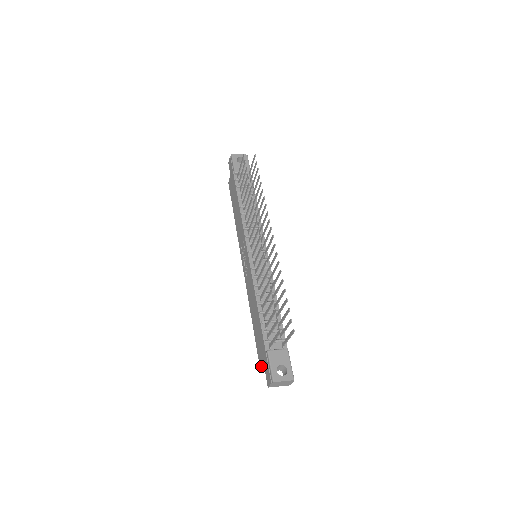
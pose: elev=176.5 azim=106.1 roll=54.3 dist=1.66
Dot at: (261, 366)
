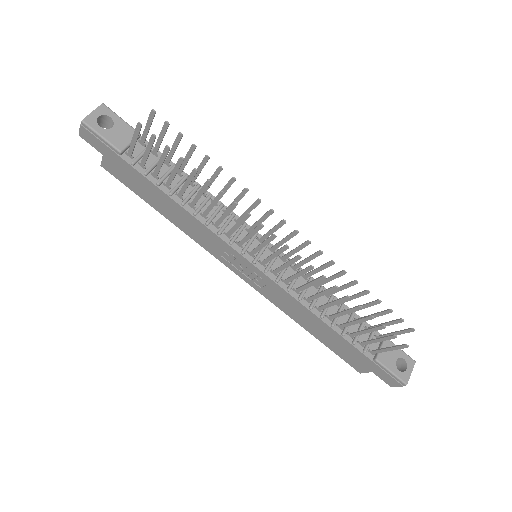
Dot at: (361, 370)
